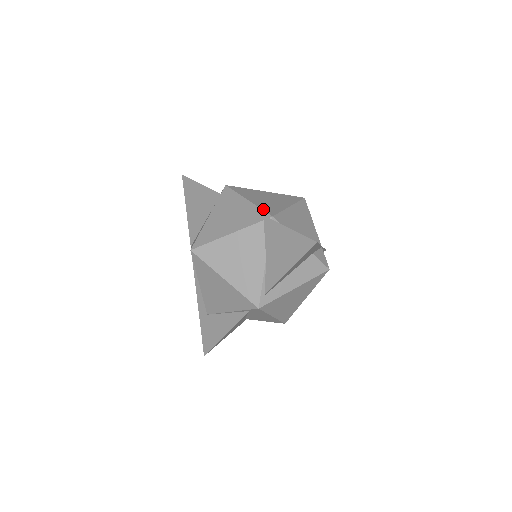
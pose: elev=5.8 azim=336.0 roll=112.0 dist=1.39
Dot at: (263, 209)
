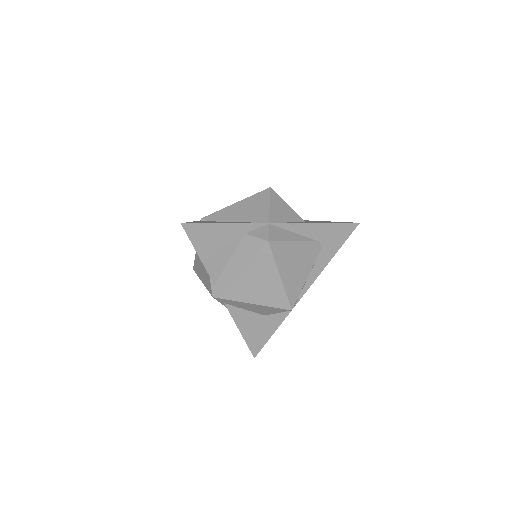
Dot at: occluded
